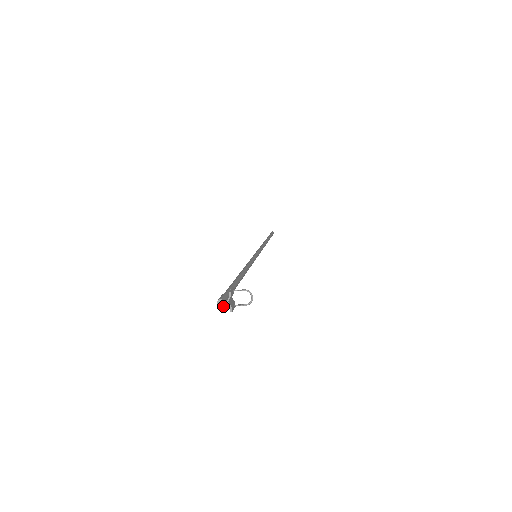
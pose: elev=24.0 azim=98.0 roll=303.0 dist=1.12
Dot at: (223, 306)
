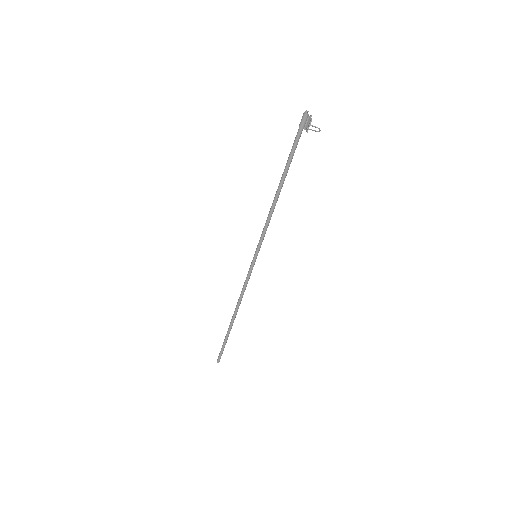
Dot at: (308, 115)
